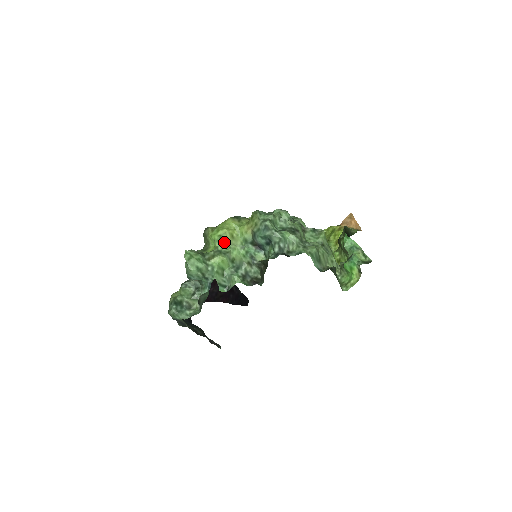
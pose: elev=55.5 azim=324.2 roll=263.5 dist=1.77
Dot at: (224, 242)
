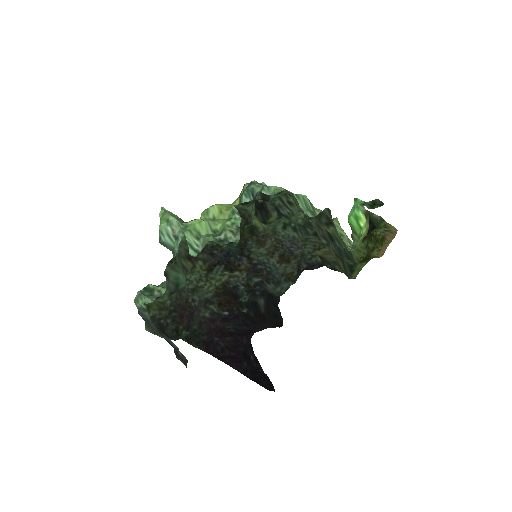
Dot at: (211, 217)
